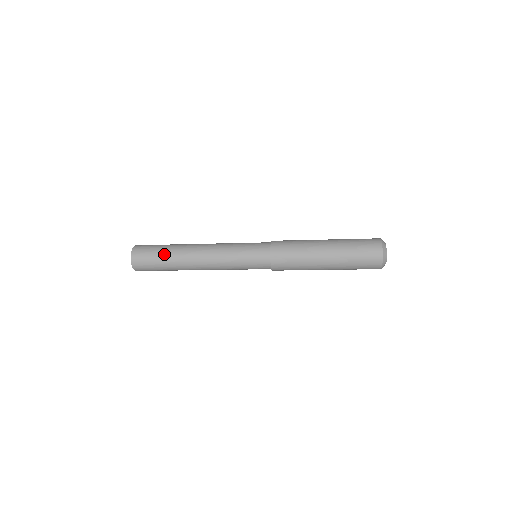
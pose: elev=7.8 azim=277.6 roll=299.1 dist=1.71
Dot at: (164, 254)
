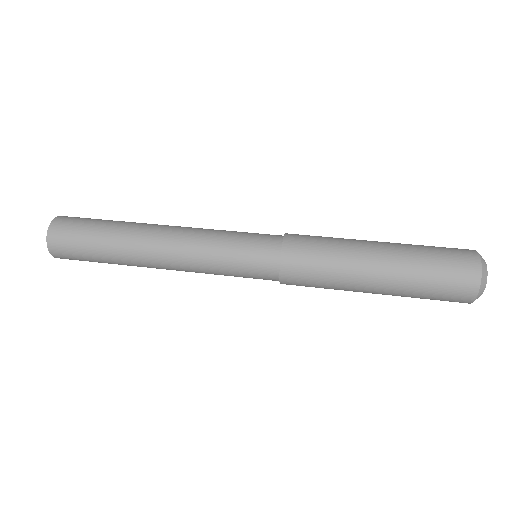
Dot at: (102, 233)
